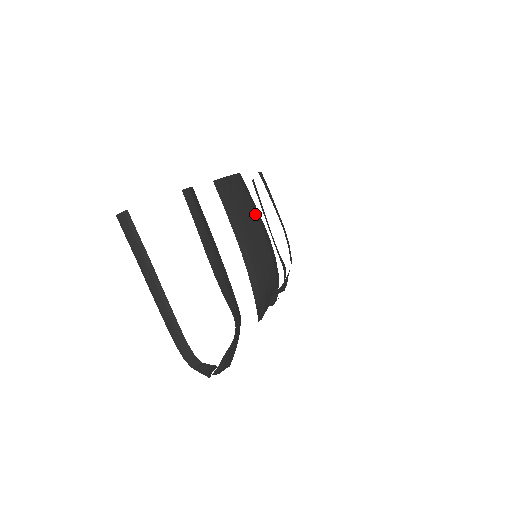
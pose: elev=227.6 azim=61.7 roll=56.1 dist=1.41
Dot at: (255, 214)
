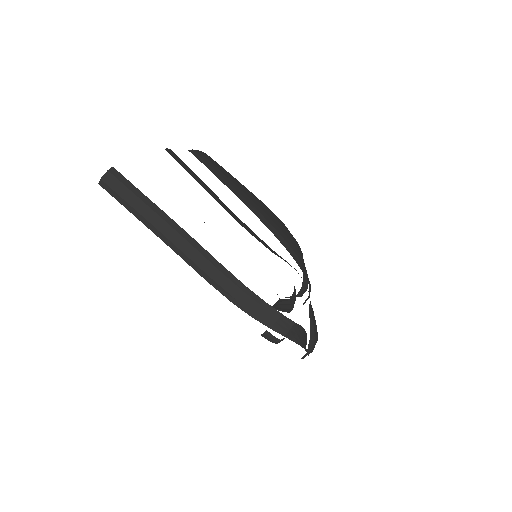
Dot at: (243, 186)
